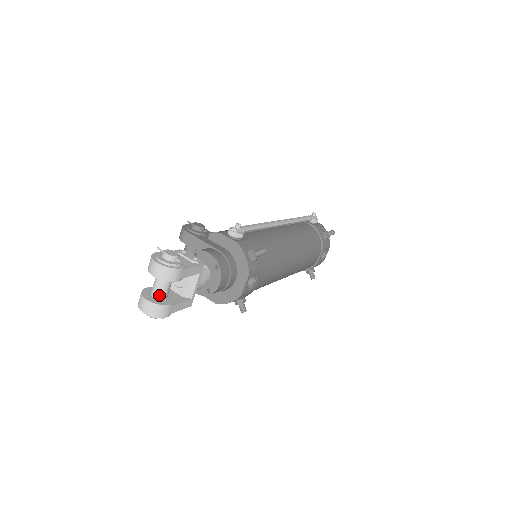
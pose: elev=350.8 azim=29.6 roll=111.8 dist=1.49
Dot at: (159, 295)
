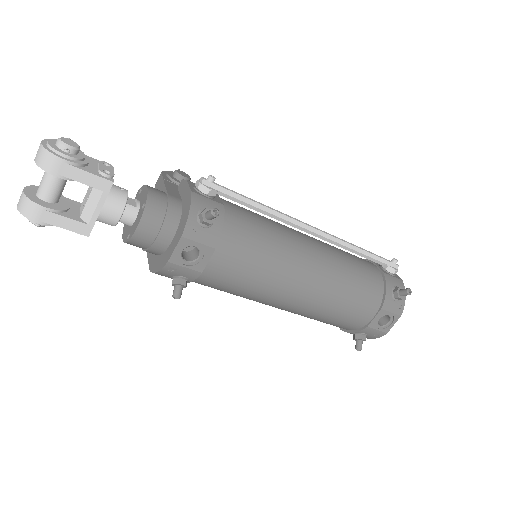
Dot at: (40, 191)
